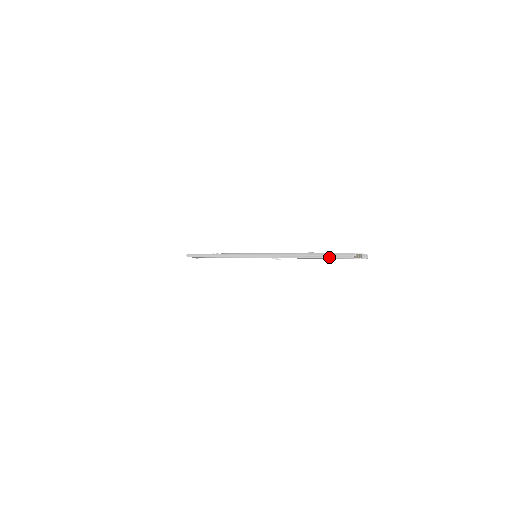
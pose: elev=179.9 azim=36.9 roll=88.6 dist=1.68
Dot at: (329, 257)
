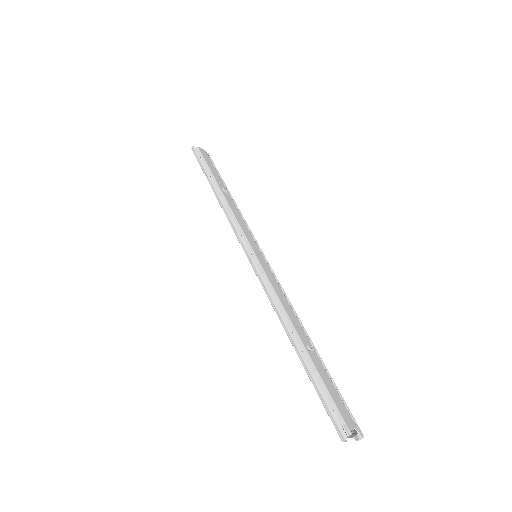
Dot at: (320, 397)
